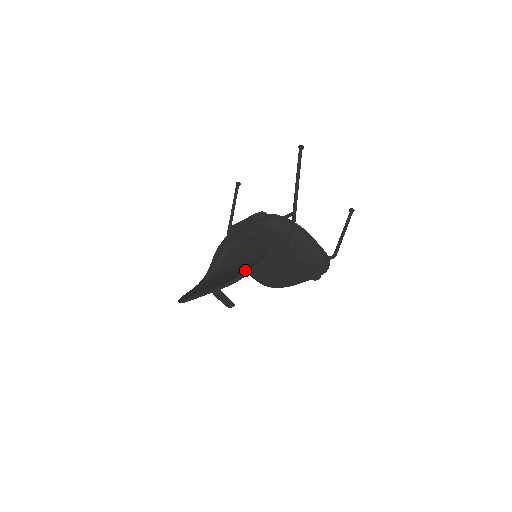
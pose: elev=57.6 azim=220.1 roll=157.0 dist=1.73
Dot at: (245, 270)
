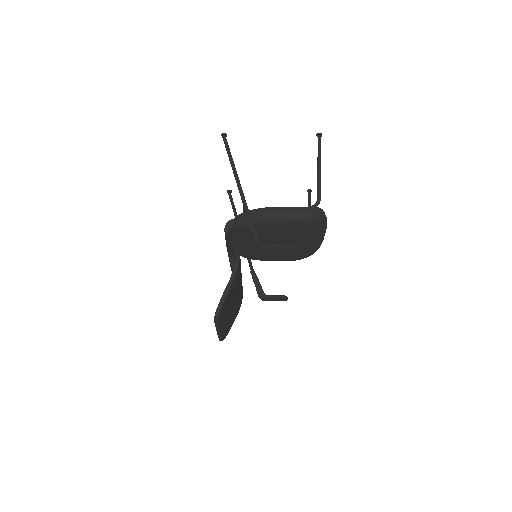
Dot at: (222, 297)
